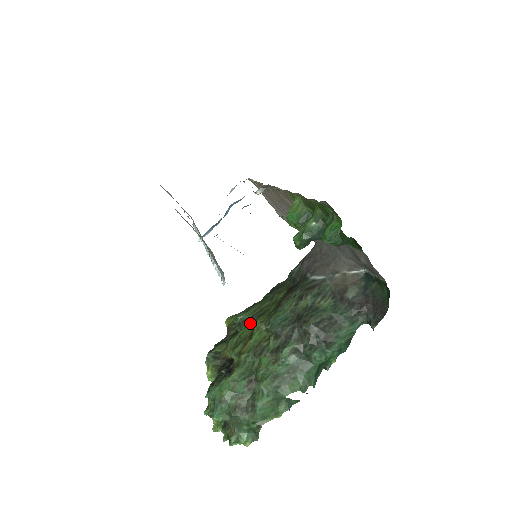
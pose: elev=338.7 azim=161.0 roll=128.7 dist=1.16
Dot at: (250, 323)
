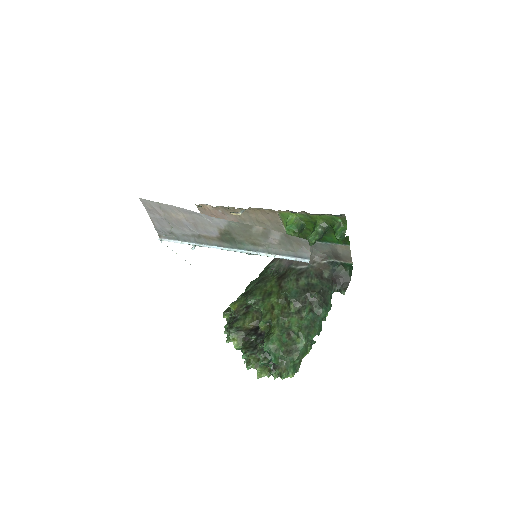
Dot at: (266, 301)
